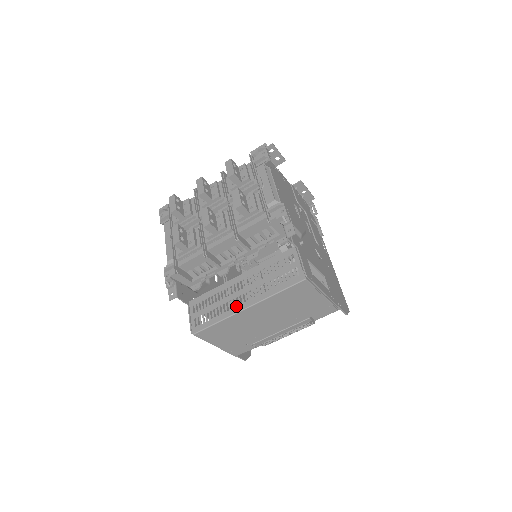
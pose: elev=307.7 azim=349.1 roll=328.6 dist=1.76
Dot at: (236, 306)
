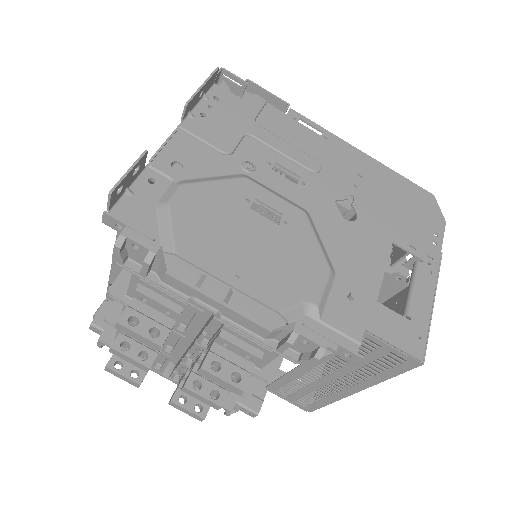
Dot at: (338, 392)
